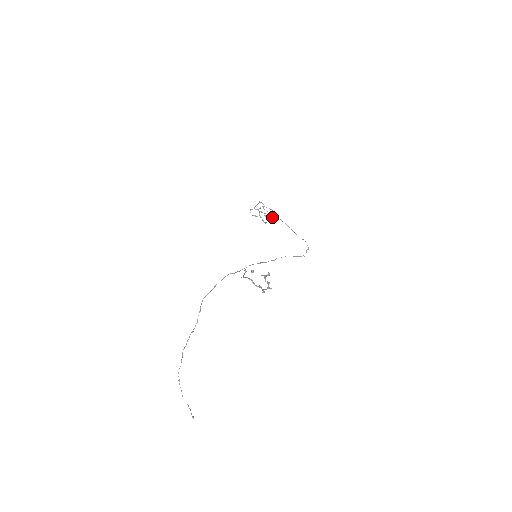
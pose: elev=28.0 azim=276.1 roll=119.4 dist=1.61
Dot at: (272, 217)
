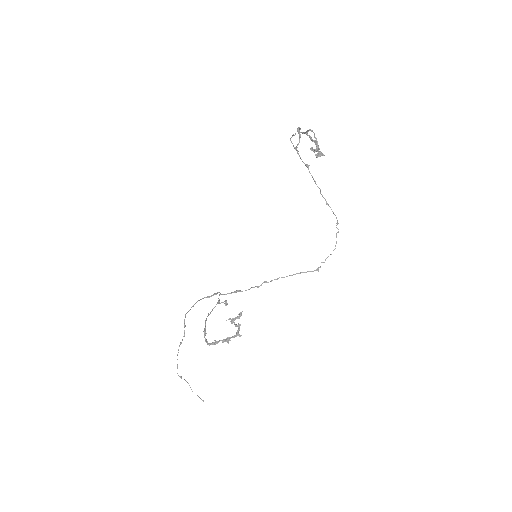
Dot at: (317, 157)
